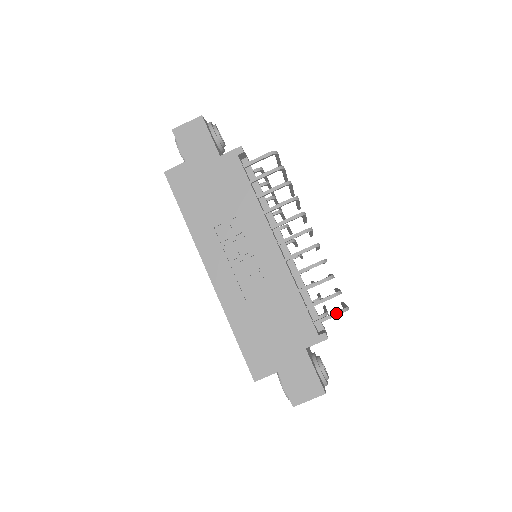
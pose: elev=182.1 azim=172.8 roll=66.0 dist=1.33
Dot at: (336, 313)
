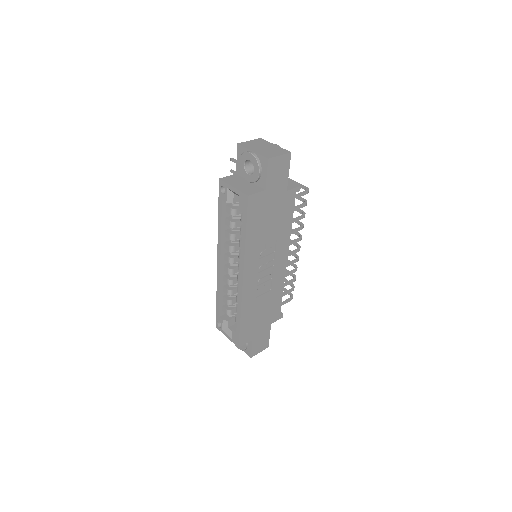
Dot at: (290, 300)
